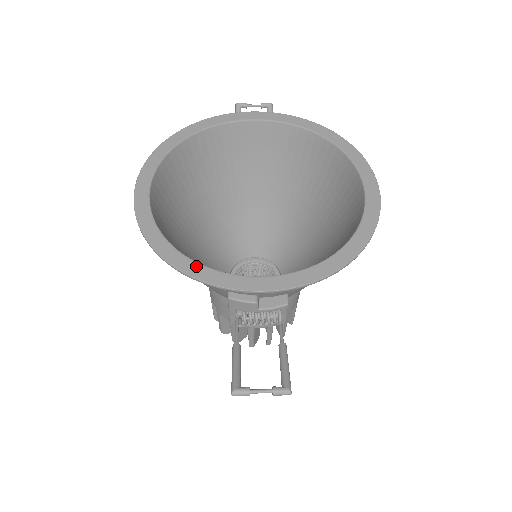
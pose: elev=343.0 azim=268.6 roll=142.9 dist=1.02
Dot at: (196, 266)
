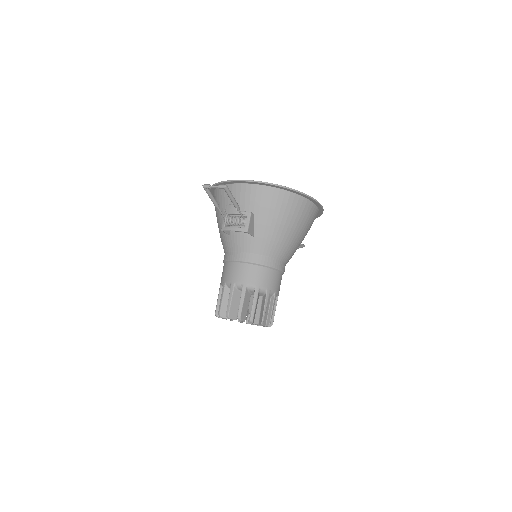
Dot at: occluded
